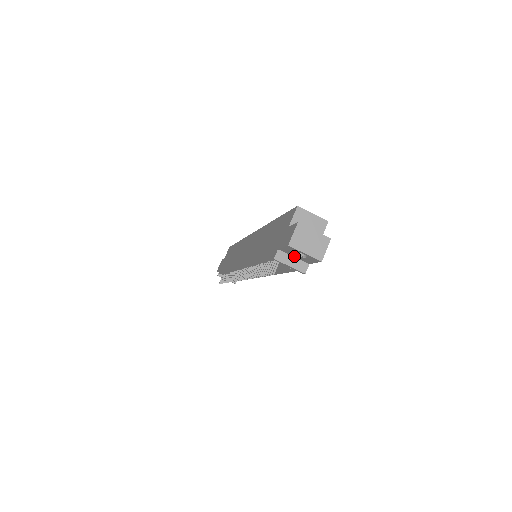
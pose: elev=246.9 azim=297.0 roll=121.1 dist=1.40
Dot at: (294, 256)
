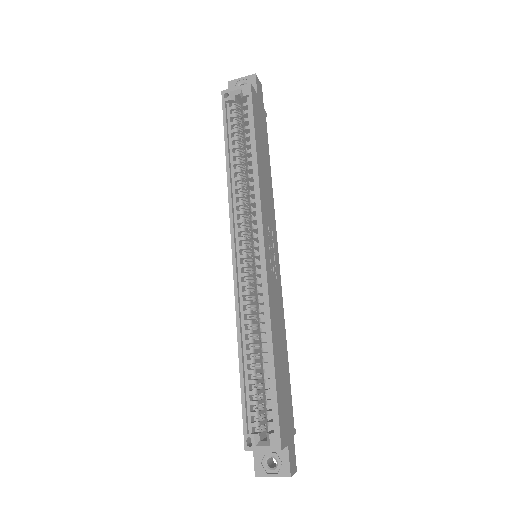
Dot at: occluded
